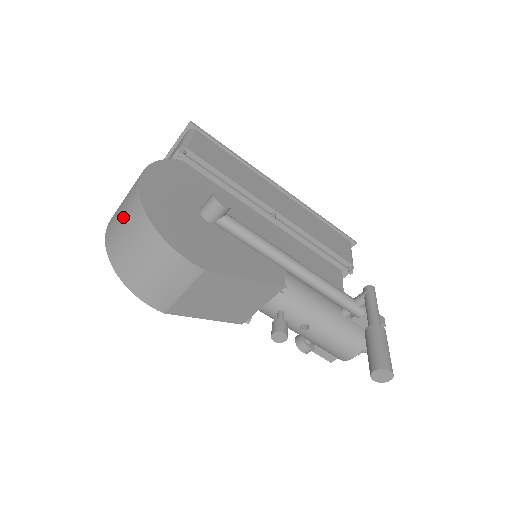
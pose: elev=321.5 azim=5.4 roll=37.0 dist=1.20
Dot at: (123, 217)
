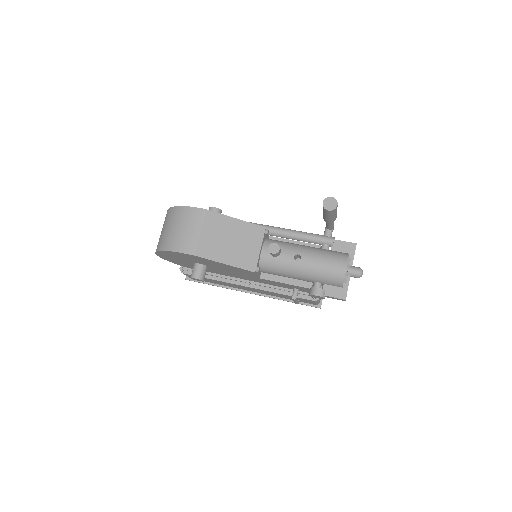
Dot at: (162, 228)
